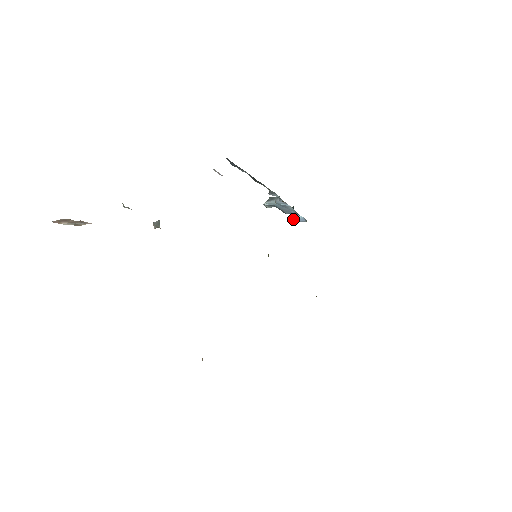
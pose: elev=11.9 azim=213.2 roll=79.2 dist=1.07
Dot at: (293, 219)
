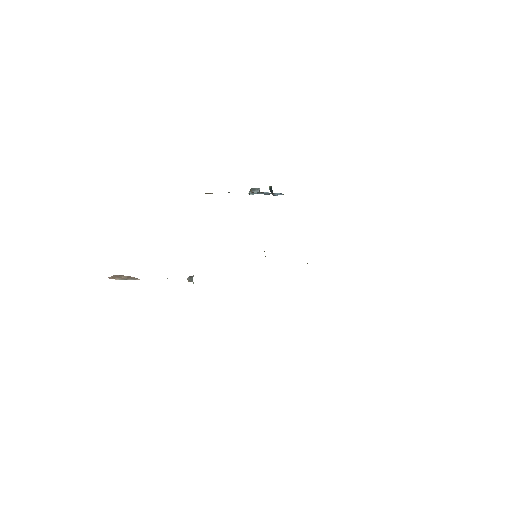
Dot at: (273, 195)
